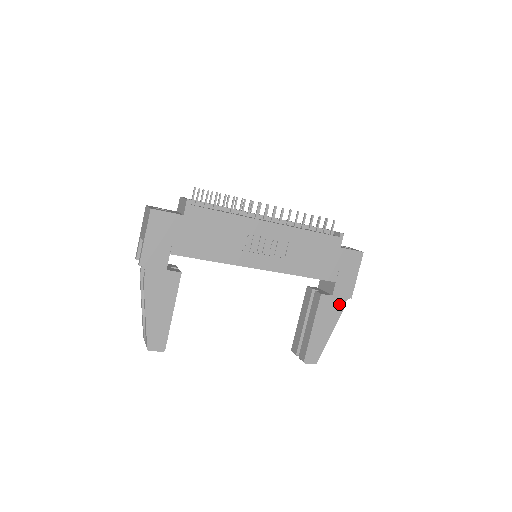
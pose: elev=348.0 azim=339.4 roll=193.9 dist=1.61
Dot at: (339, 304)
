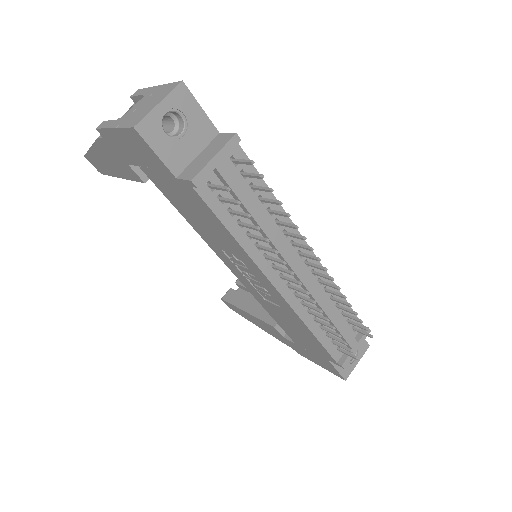
Dot at: (284, 341)
